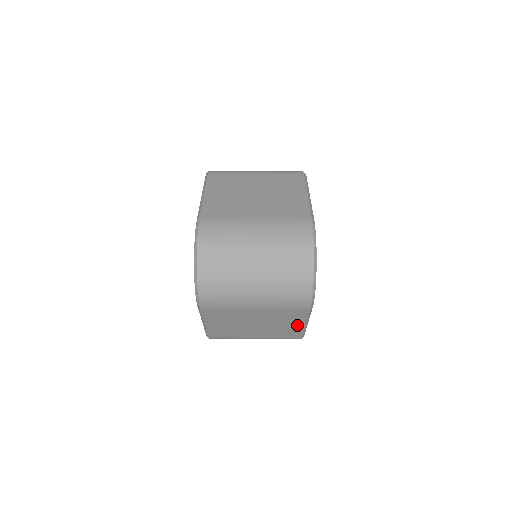
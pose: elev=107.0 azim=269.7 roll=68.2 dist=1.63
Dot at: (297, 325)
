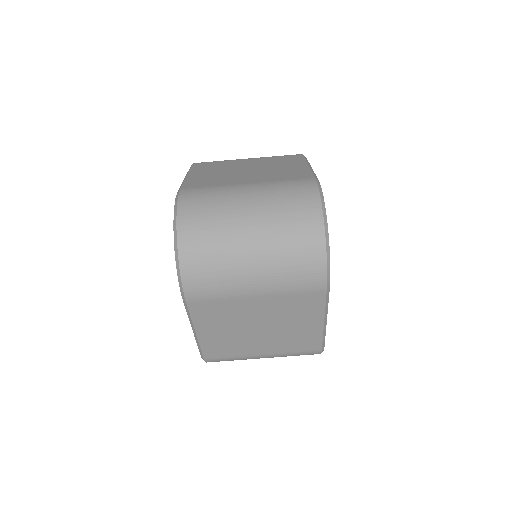
Dot at: (313, 325)
